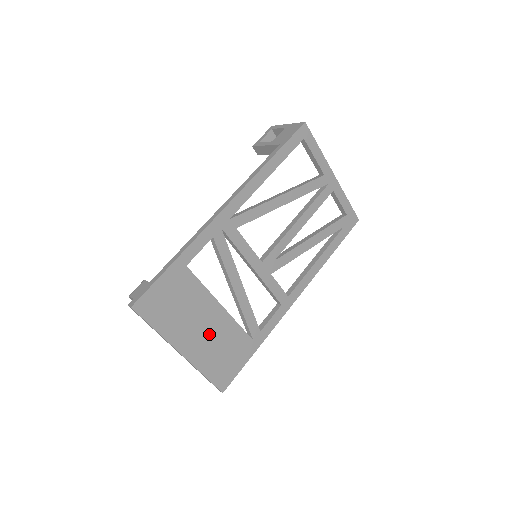
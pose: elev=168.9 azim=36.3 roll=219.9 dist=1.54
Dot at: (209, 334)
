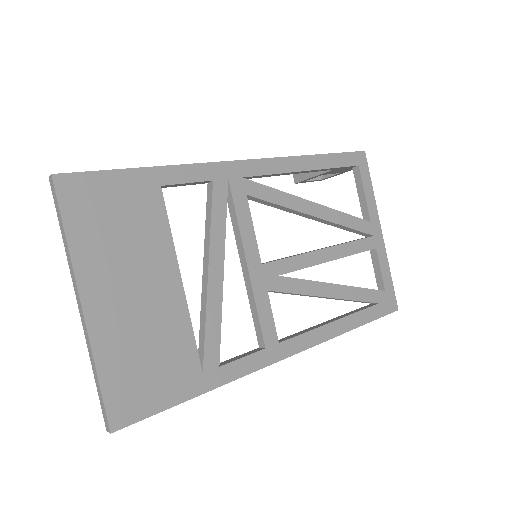
Dot at: (142, 308)
